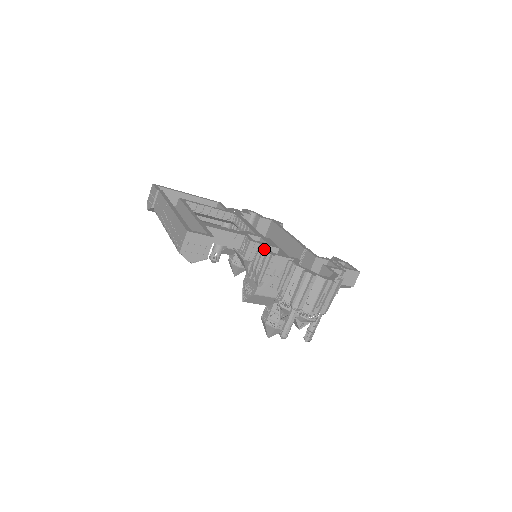
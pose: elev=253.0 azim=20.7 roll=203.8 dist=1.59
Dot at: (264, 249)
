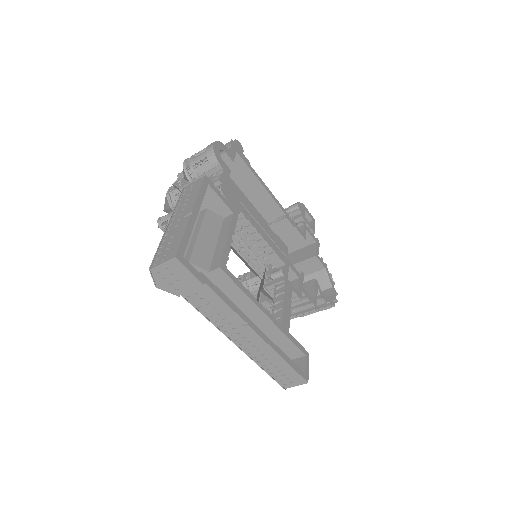
Dot at: (311, 304)
